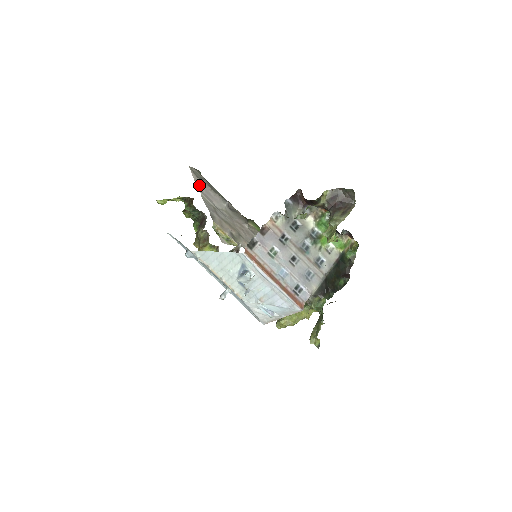
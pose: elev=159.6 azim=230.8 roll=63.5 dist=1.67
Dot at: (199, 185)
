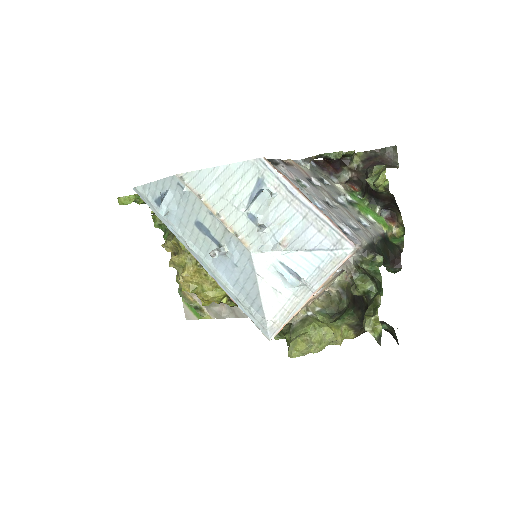
Dot at: occluded
